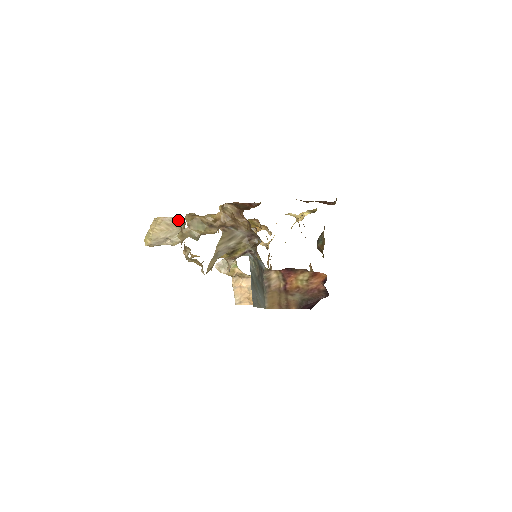
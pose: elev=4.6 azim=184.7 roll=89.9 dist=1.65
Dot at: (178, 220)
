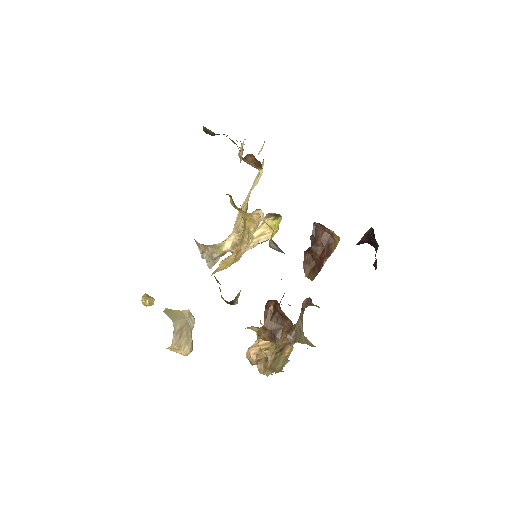
Dot at: (175, 326)
